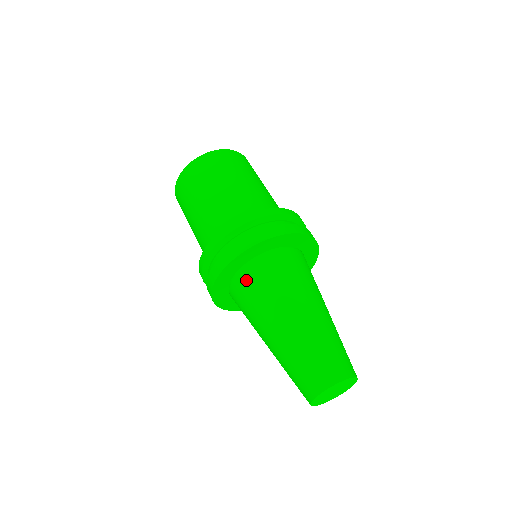
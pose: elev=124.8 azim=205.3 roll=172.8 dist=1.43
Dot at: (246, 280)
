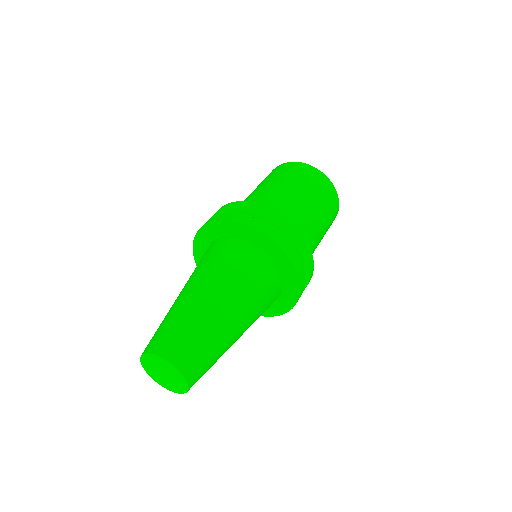
Dot at: (210, 248)
